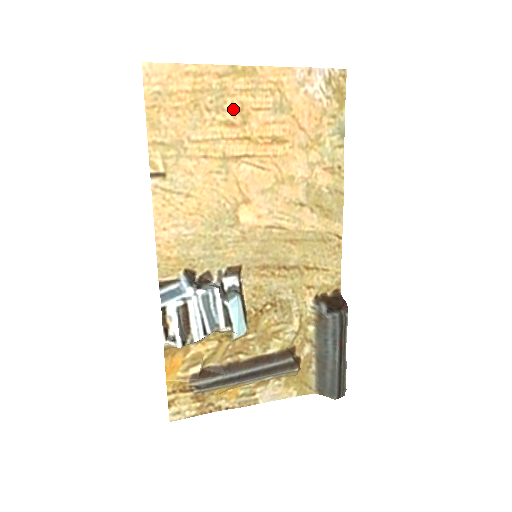
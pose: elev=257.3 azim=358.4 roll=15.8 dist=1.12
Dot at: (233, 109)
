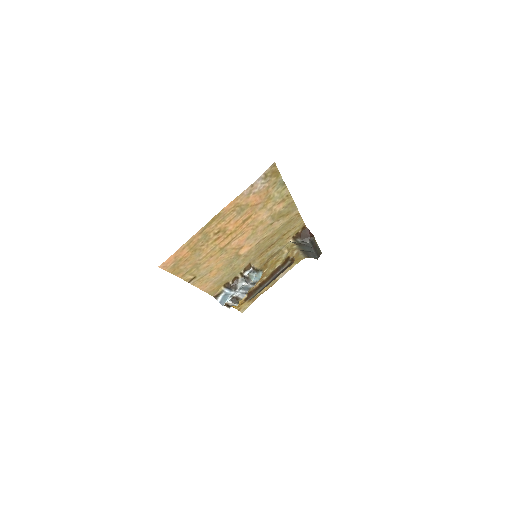
Dot at: (216, 234)
